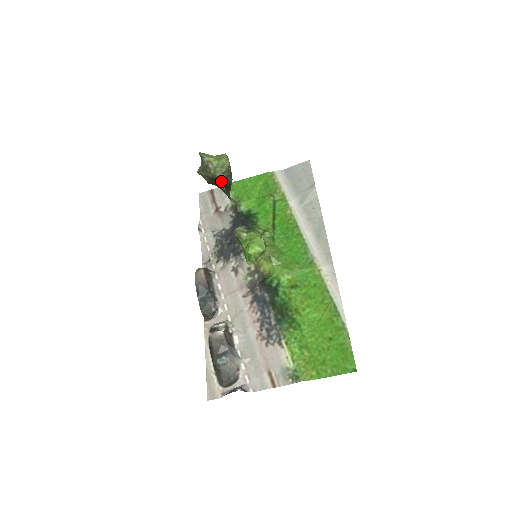
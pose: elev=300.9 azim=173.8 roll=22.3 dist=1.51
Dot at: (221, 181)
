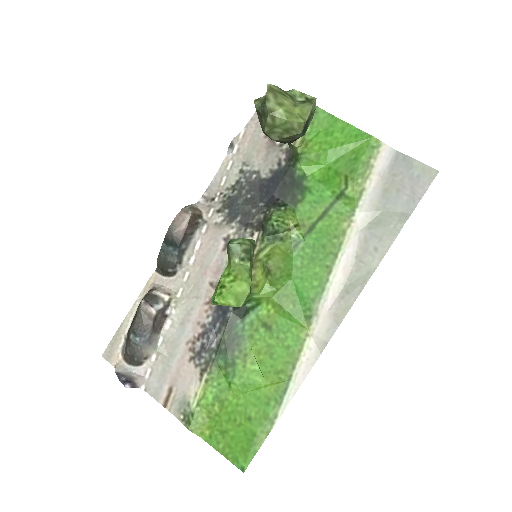
Dot at: occluded
